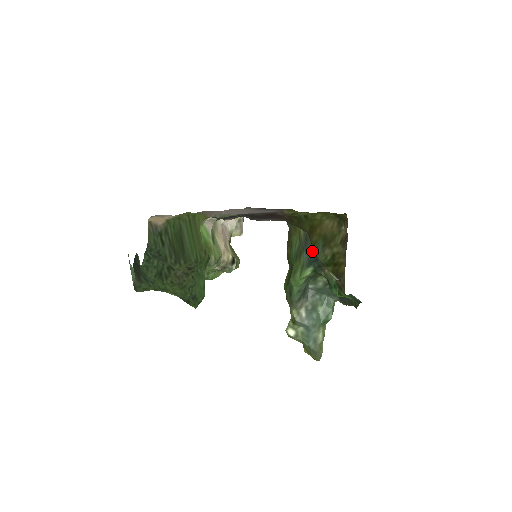
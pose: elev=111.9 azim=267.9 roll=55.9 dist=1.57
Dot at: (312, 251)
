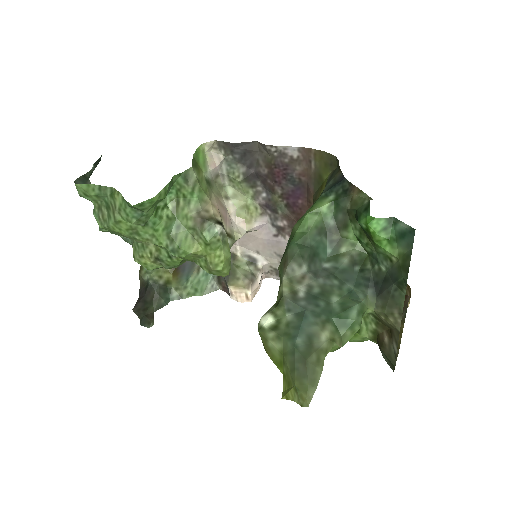
Dot at: (338, 176)
